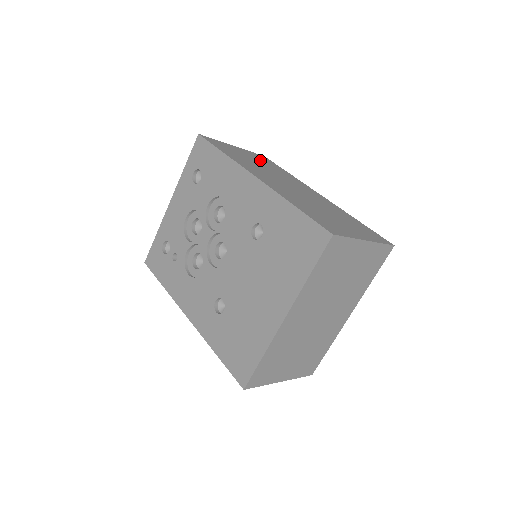
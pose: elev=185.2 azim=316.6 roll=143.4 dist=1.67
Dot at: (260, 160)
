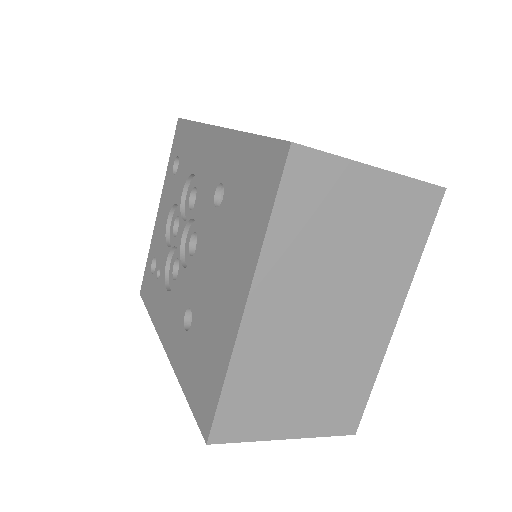
Dot at: occluded
